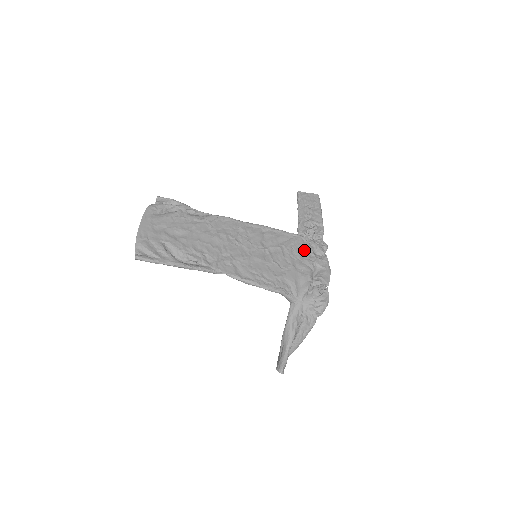
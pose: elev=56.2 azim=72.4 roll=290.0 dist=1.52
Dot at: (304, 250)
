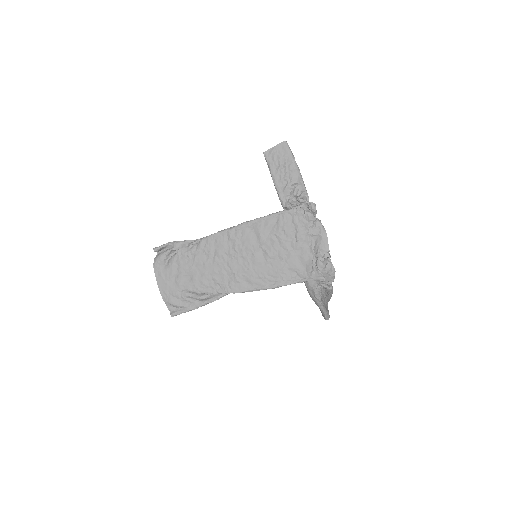
Dot at: (294, 226)
